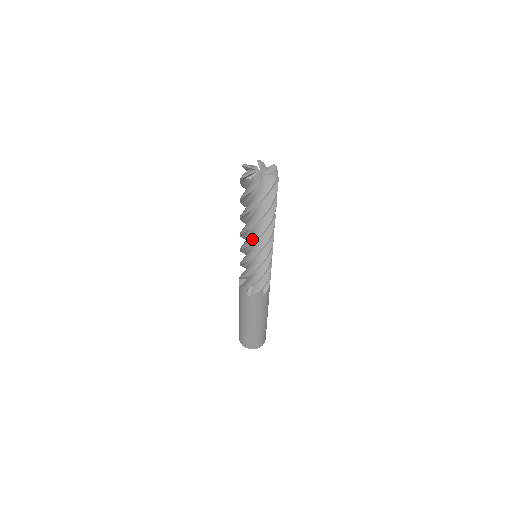
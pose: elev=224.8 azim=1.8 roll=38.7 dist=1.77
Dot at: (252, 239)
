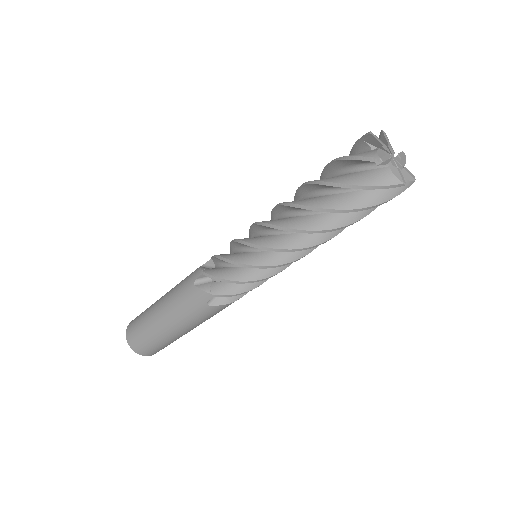
Dot at: (278, 223)
